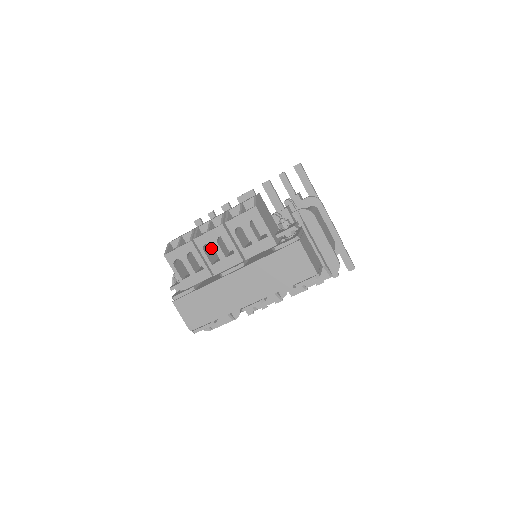
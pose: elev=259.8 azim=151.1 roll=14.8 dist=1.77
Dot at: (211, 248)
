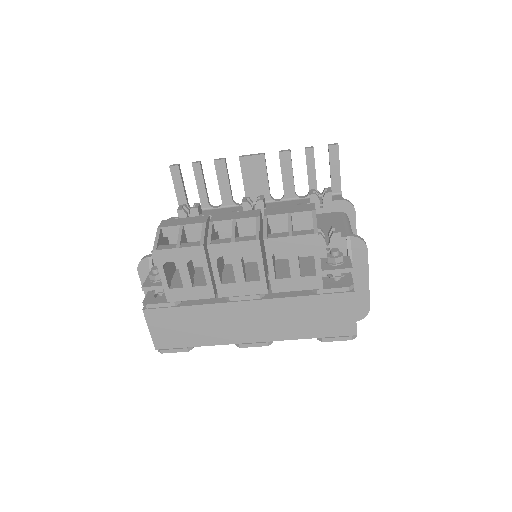
Dot at: occluded
